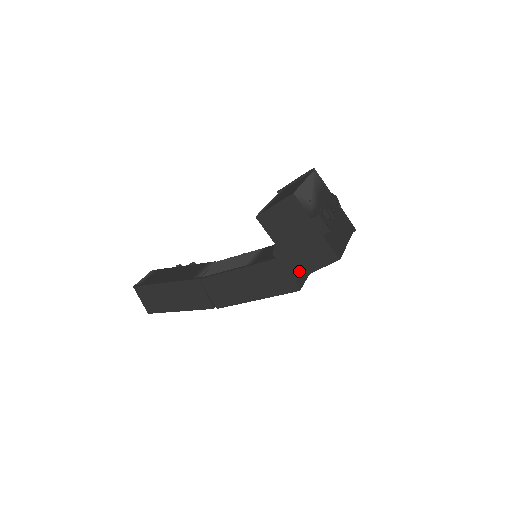
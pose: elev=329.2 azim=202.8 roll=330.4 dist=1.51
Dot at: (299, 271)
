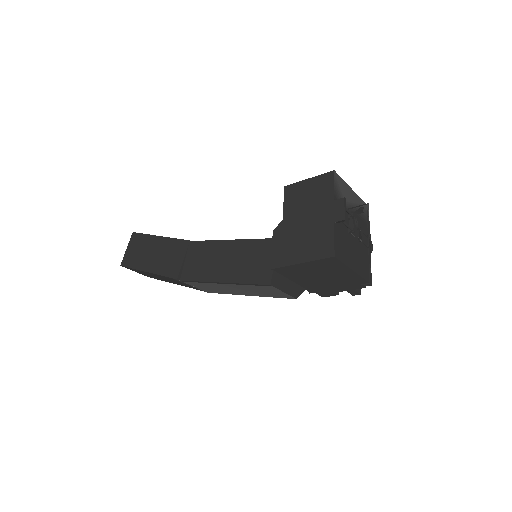
Dot at: (285, 258)
